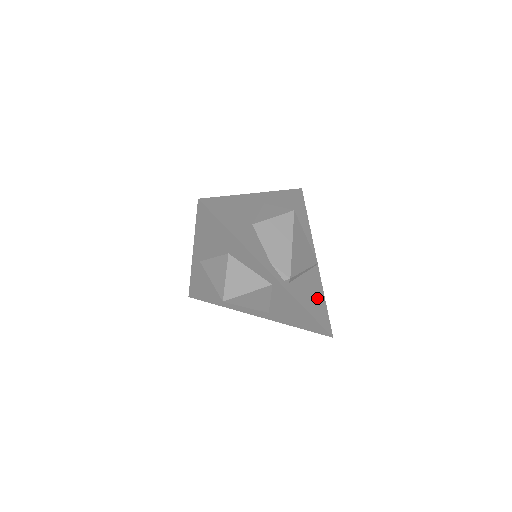
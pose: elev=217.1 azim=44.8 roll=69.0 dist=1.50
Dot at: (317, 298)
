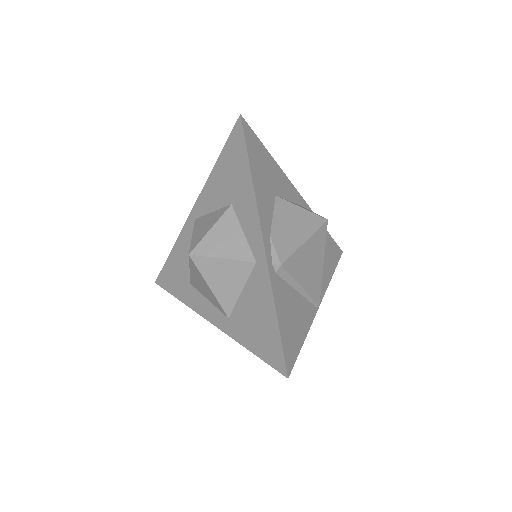
Dot at: (297, 326)
